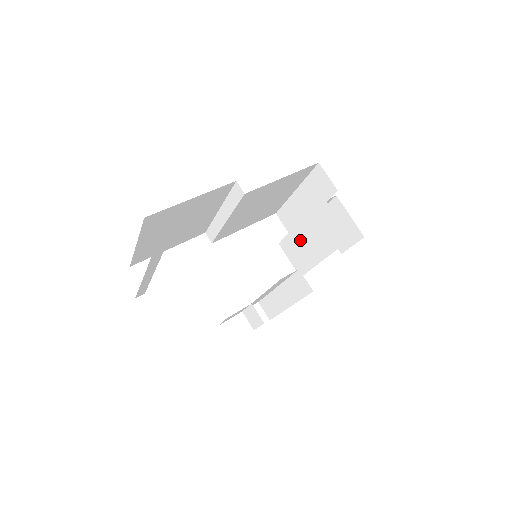
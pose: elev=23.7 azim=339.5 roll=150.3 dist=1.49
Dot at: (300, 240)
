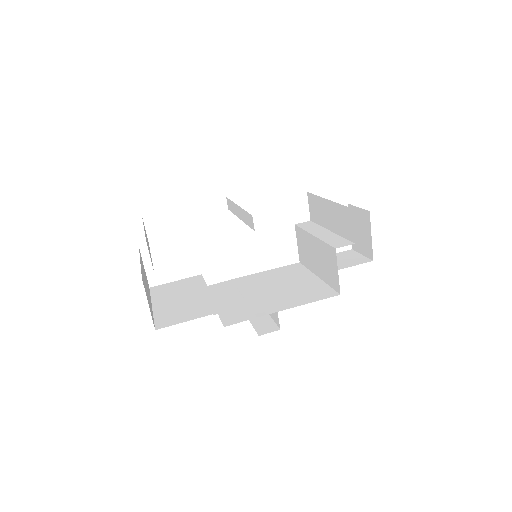
Dot at: (309, 245)
